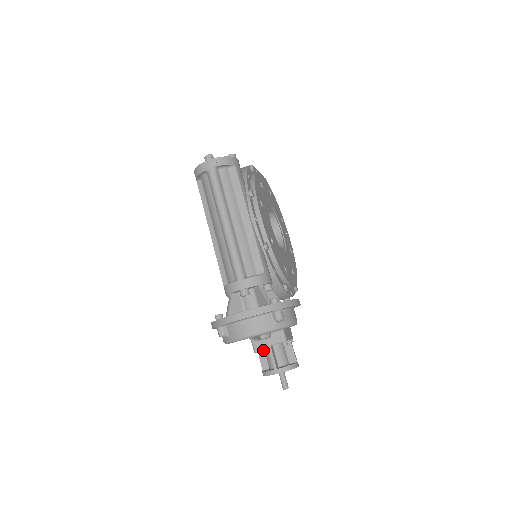
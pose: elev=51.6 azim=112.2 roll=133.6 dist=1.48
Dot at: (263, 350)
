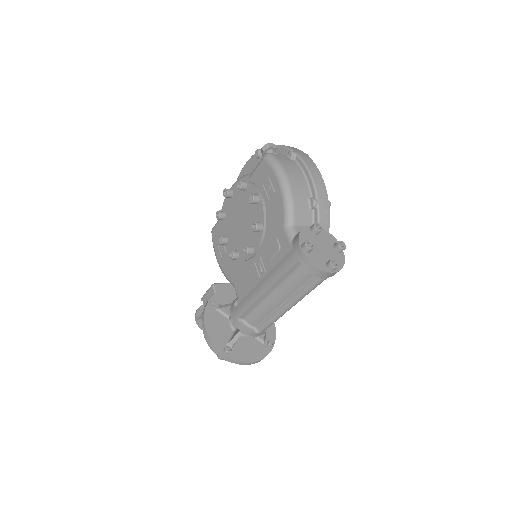
Dot at: occluded
